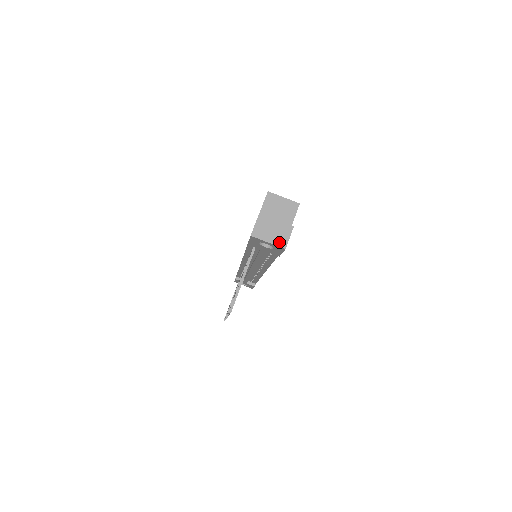
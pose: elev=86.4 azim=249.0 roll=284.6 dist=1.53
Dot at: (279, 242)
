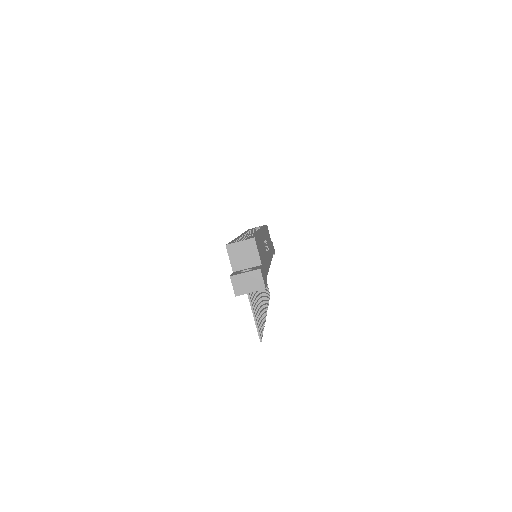
Dot at: (258, 287)
